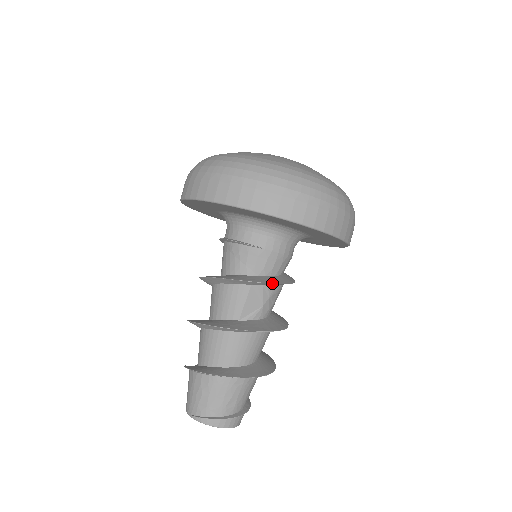
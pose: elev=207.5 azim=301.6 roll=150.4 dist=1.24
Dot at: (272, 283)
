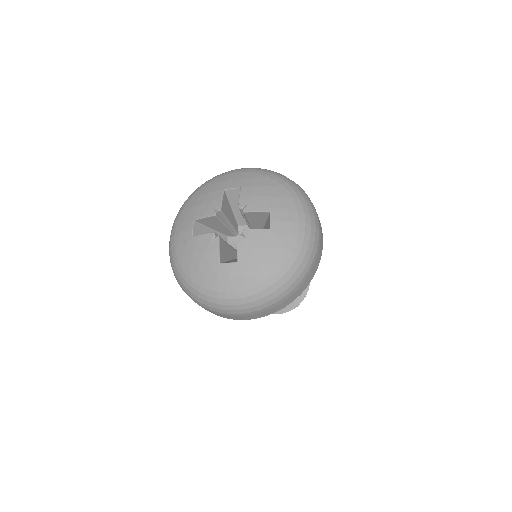
Dot at: occluded
